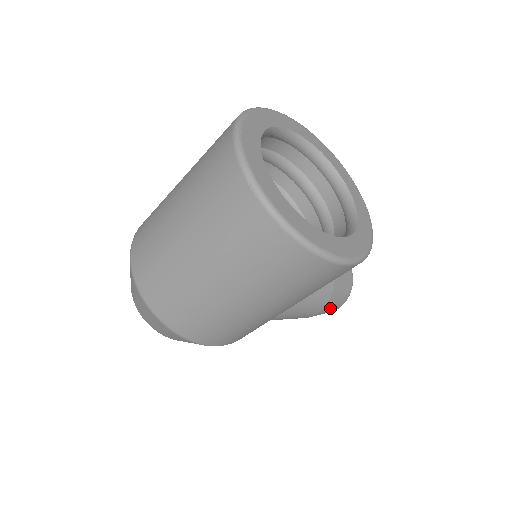
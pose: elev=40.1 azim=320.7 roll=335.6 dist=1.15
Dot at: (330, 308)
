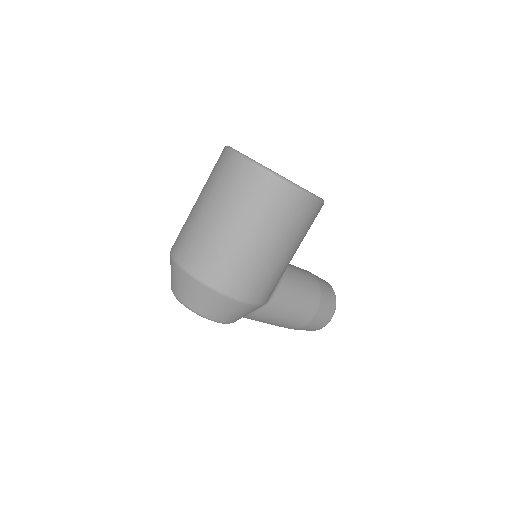
Dot at: (324, 312)
